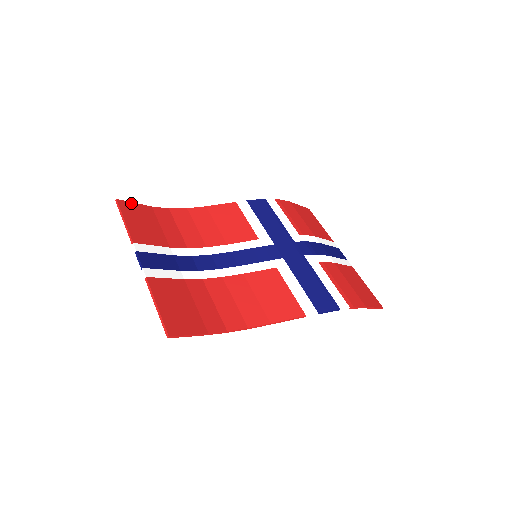
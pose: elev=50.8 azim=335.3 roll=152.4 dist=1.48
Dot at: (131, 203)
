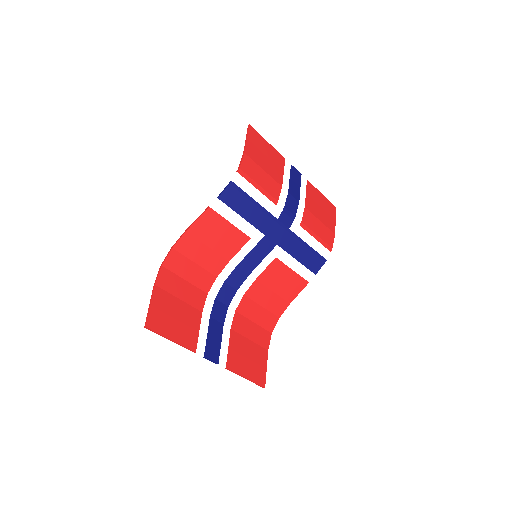
Dot at: (151, 311)
